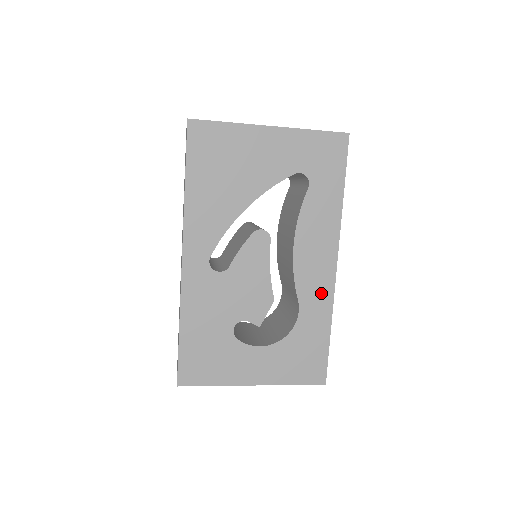
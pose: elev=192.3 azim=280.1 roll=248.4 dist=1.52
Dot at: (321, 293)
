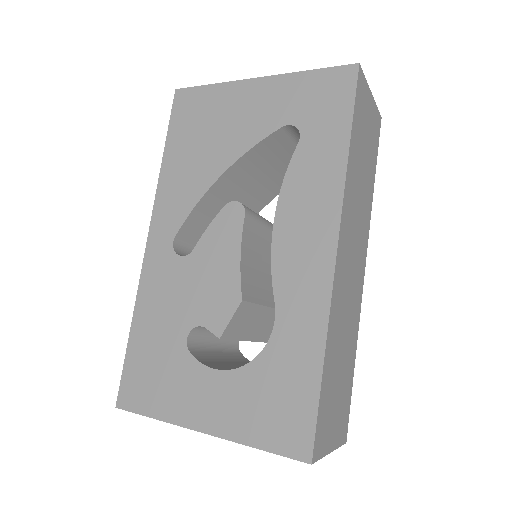
Dot at: (310, 294)
